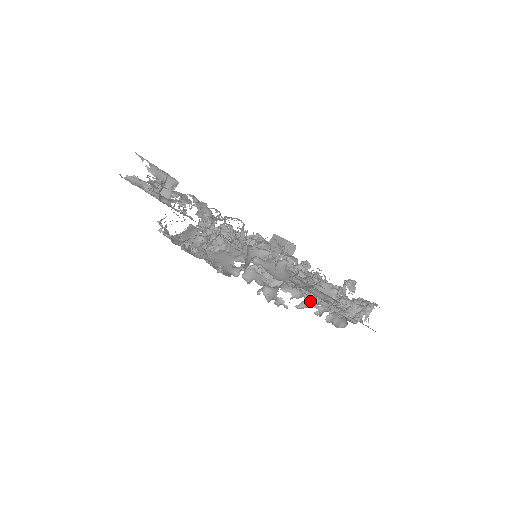
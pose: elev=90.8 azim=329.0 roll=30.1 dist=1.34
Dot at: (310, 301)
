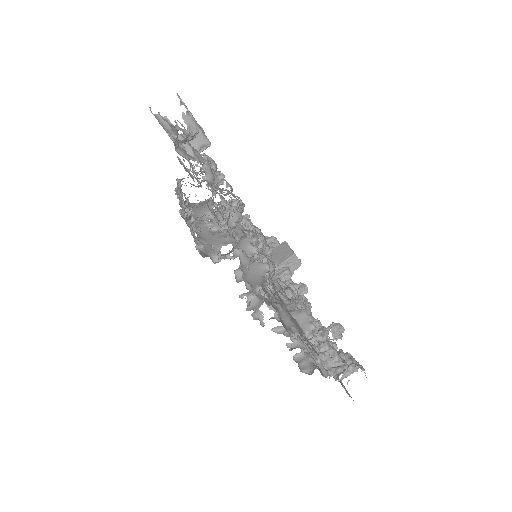
Dot at: occluded
